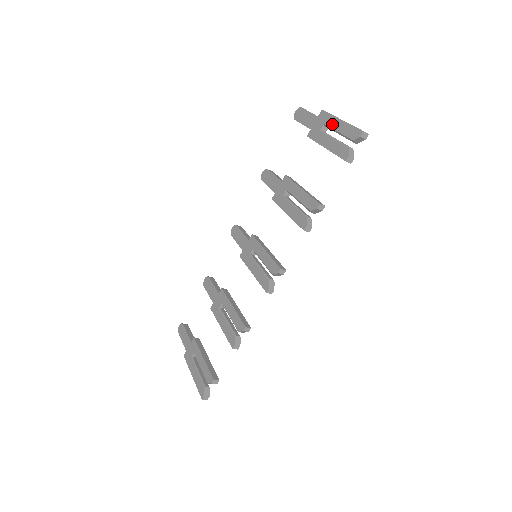
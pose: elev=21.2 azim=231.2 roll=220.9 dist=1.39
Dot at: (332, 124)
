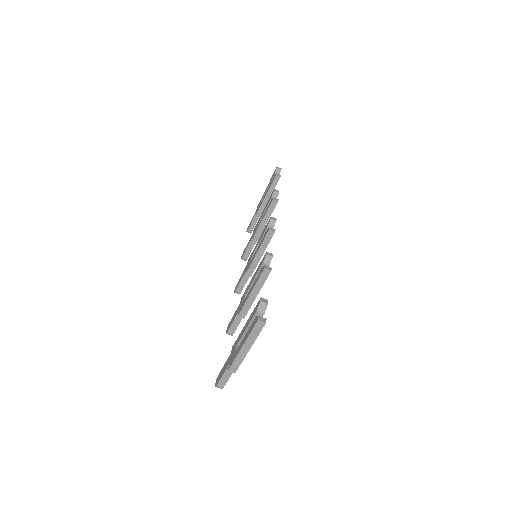
Dot at: (264, 193)
